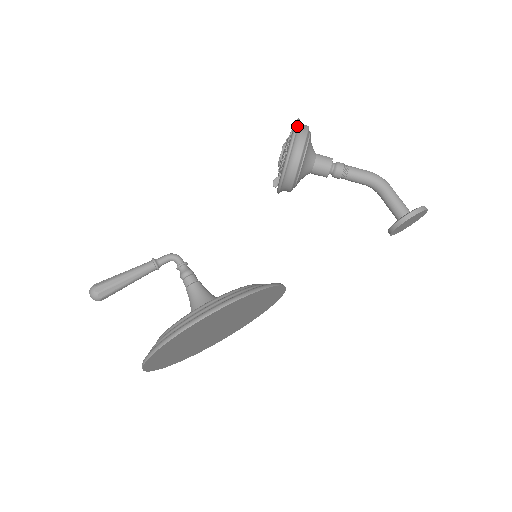
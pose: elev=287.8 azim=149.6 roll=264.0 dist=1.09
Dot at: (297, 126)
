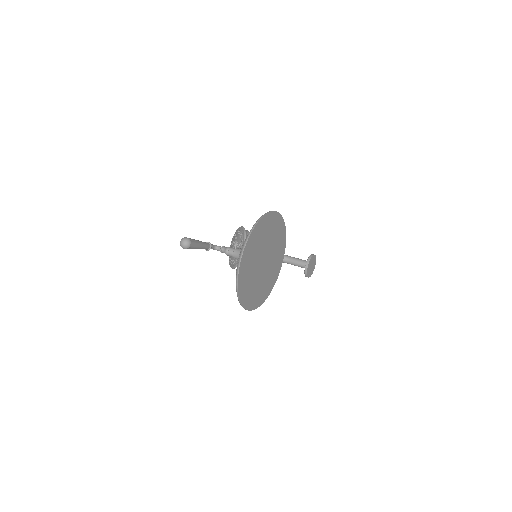
Dot at: occluded
